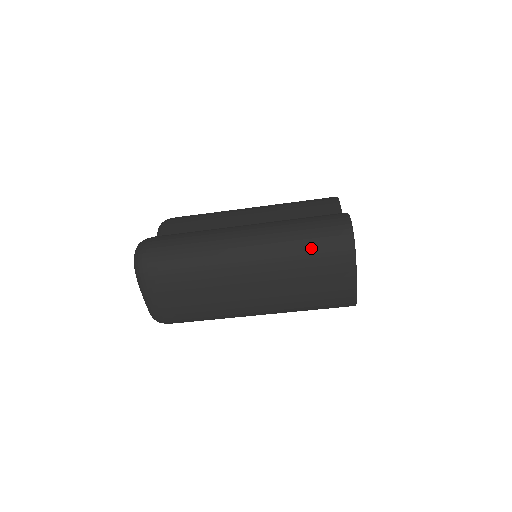
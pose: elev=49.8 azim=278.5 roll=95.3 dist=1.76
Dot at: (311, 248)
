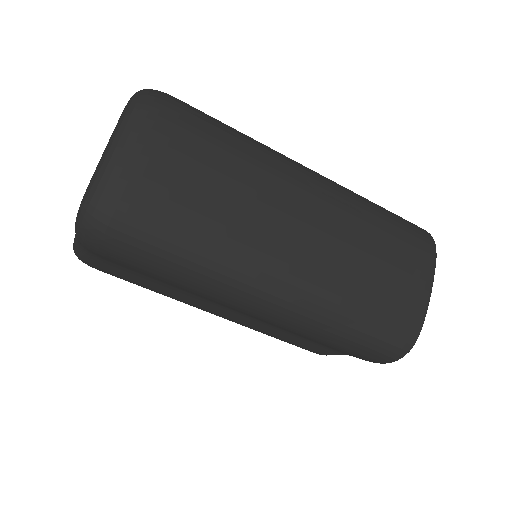
Dot at: (390, 217)
